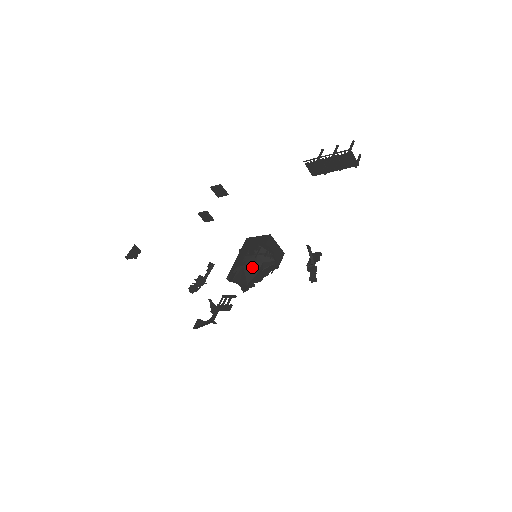
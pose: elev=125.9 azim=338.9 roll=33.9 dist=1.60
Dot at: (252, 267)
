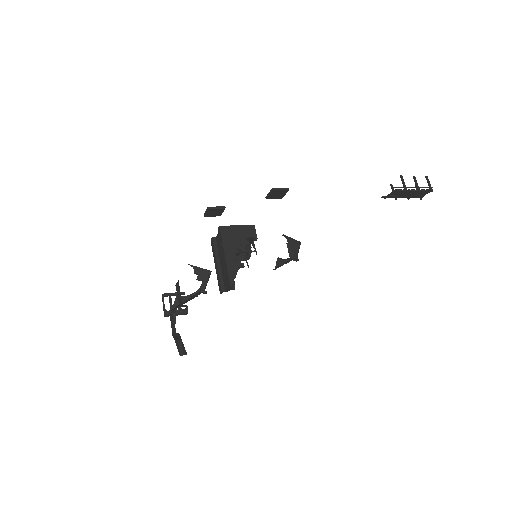
Dot at: occluded
